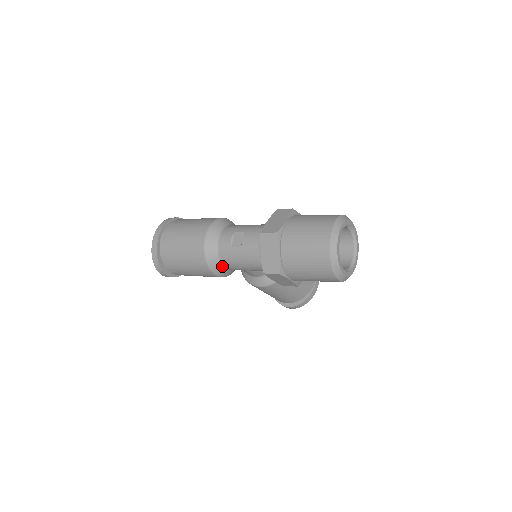
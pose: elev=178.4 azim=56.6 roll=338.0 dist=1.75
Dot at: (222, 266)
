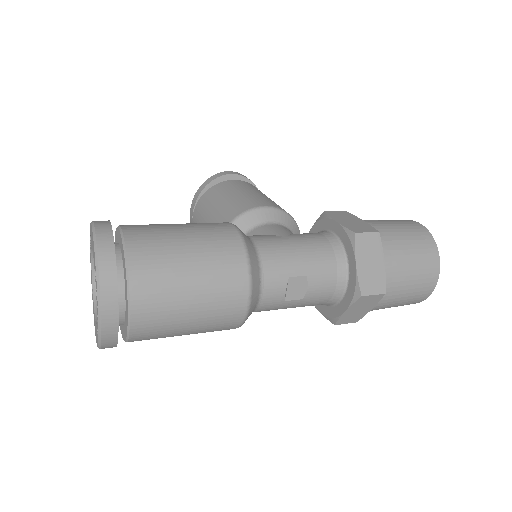
Dot at: occluded
